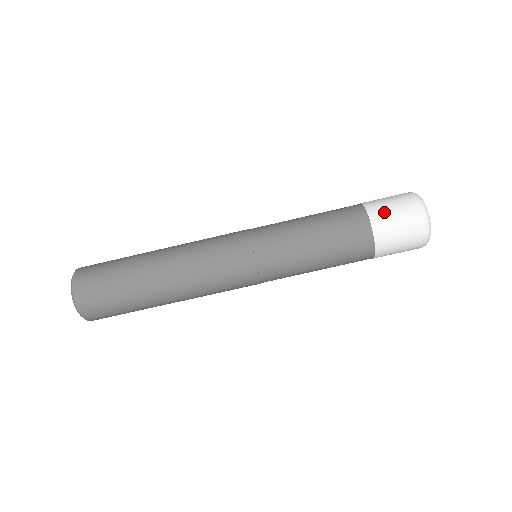
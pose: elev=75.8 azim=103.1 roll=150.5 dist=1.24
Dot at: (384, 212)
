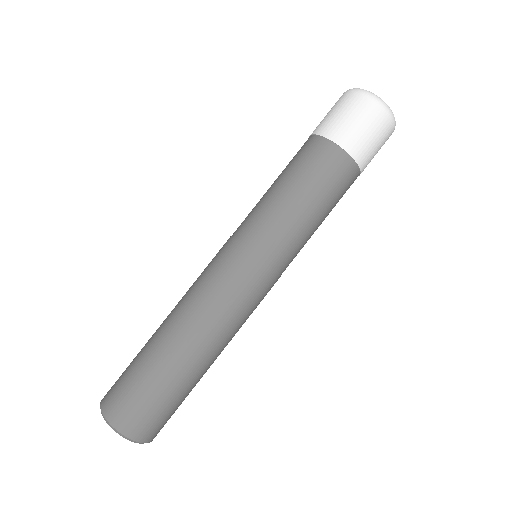
Dot at: (335, 123)
